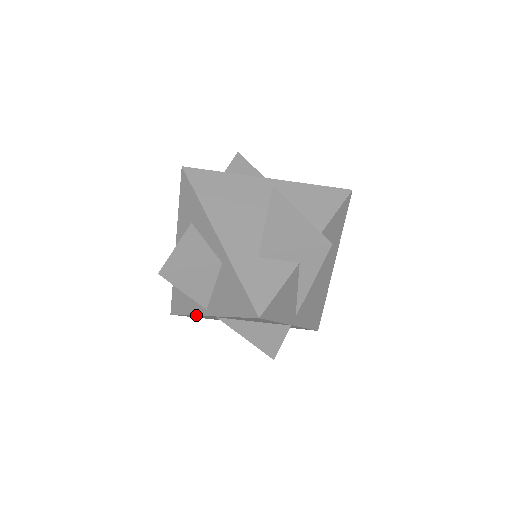
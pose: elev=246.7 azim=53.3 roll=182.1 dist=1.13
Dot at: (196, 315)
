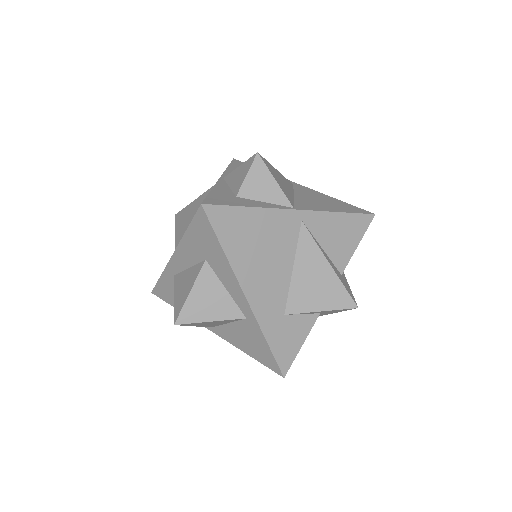
Dot at: occluded
